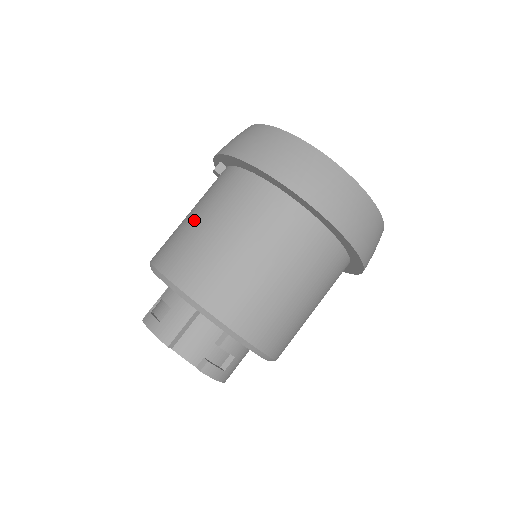
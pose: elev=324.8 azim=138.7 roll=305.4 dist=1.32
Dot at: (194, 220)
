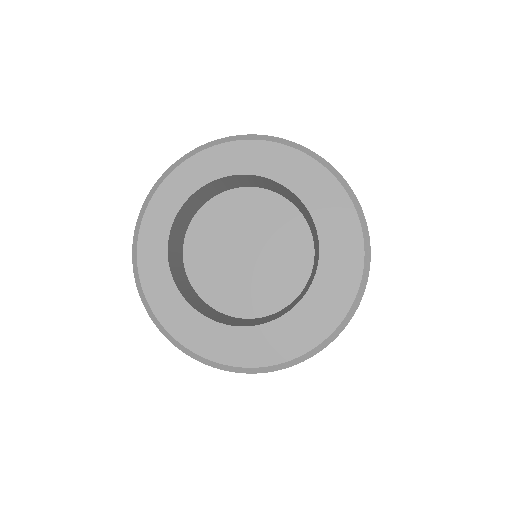
Dot at: occluded
